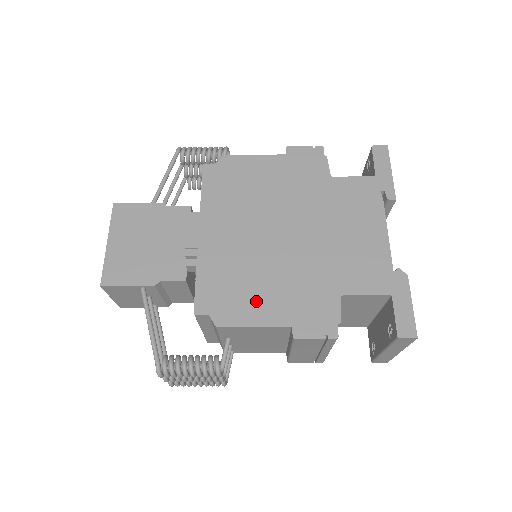
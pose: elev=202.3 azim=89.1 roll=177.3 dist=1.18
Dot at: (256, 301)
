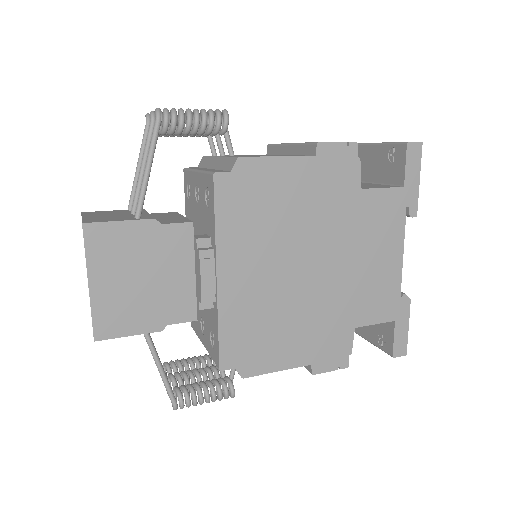
Dot at: (280, 347)
